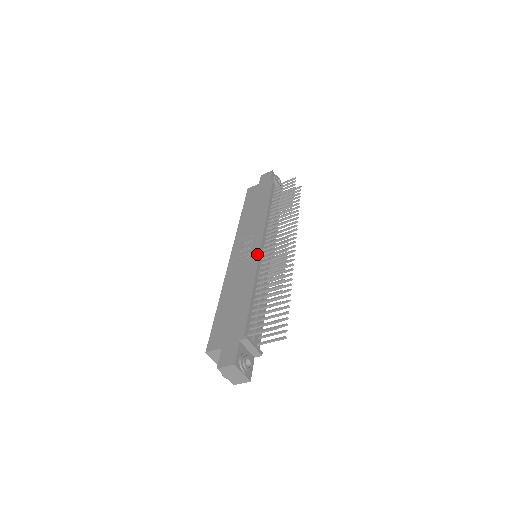
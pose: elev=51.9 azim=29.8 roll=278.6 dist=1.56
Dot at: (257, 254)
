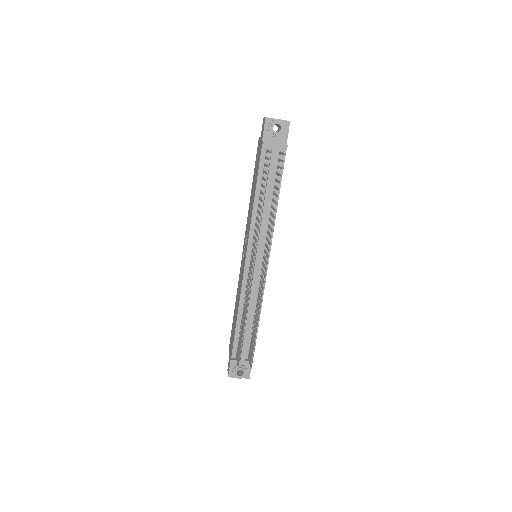
Dot at: (243, 271)
